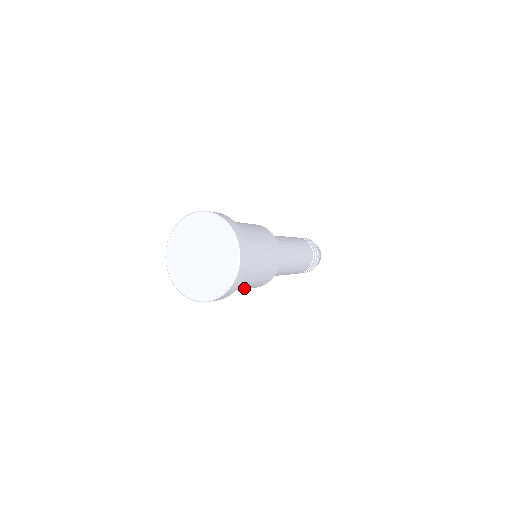
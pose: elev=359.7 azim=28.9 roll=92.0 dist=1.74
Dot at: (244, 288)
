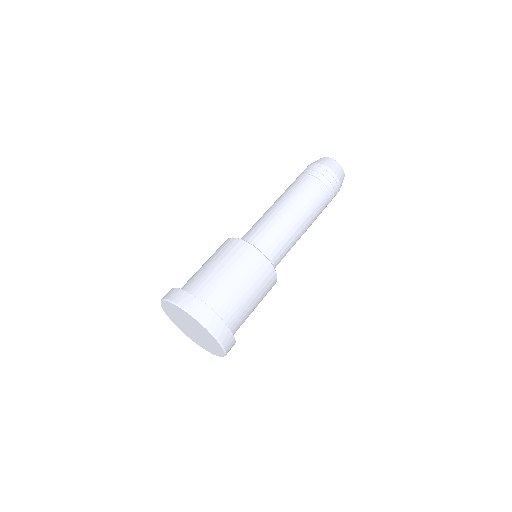
Dot at: occluded
